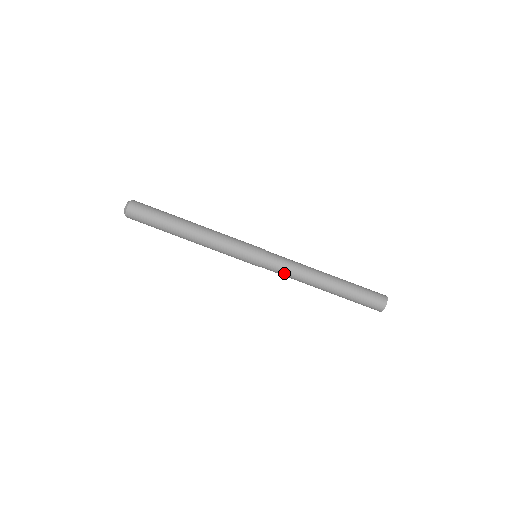
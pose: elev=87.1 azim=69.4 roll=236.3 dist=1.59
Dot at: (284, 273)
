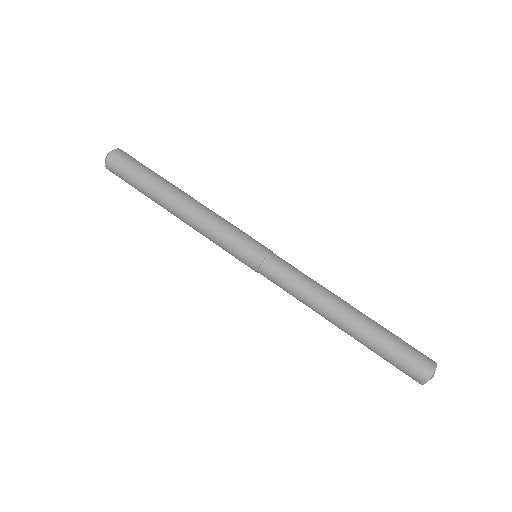
Dot at: (286, 291)
